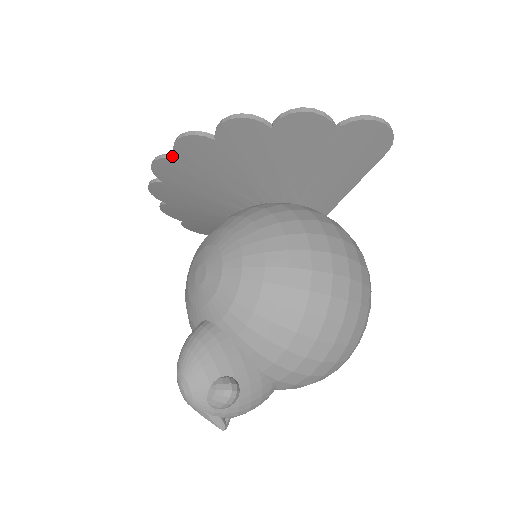
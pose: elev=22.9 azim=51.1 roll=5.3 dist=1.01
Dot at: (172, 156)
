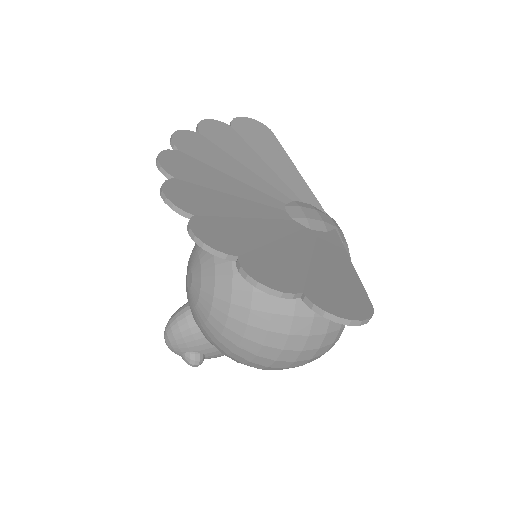
Dot at: (169, 176)
